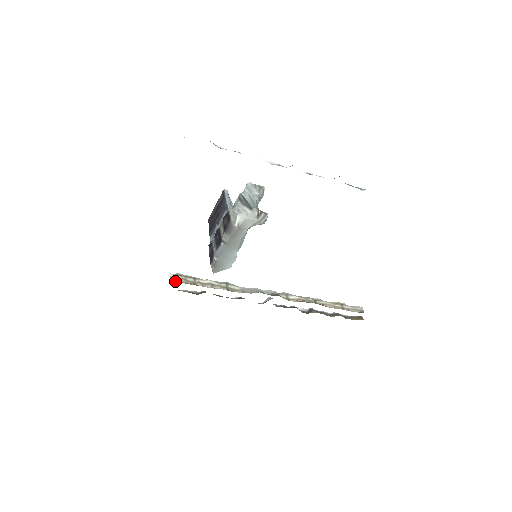
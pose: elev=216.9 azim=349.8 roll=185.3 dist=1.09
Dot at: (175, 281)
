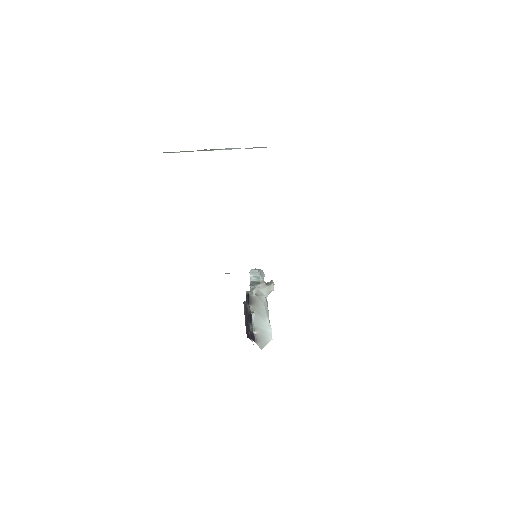
Dot at: occluded
